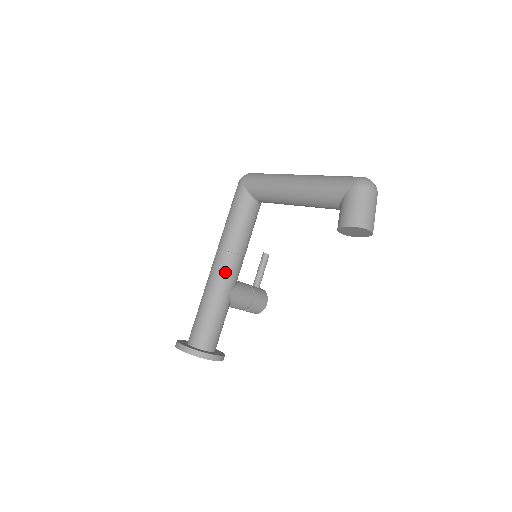
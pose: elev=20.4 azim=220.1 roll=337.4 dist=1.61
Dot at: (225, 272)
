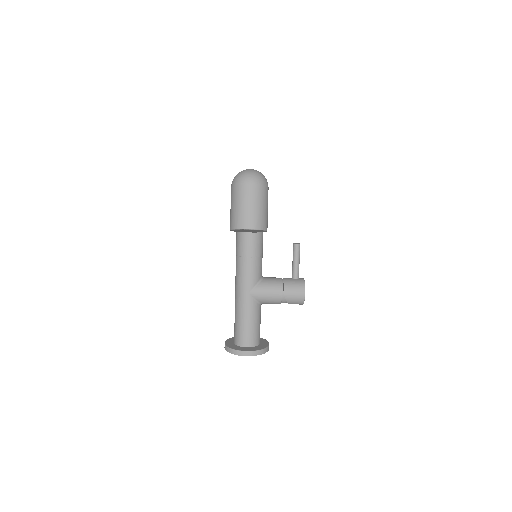
Dot at: (239, 275)
